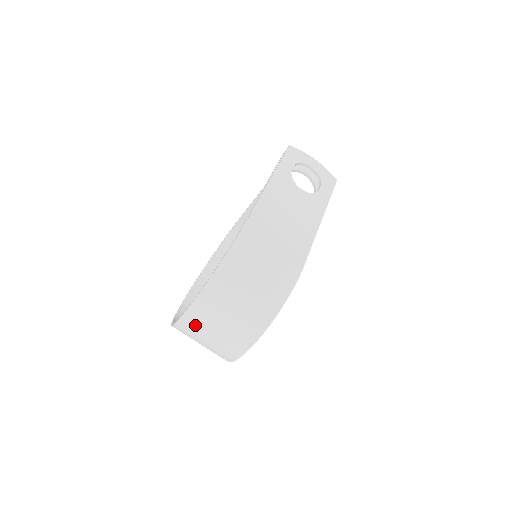
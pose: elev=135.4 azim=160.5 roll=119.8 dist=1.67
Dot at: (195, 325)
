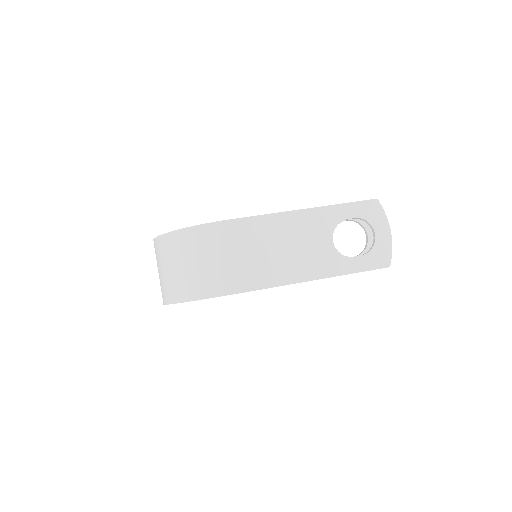
Dot at: occluded
